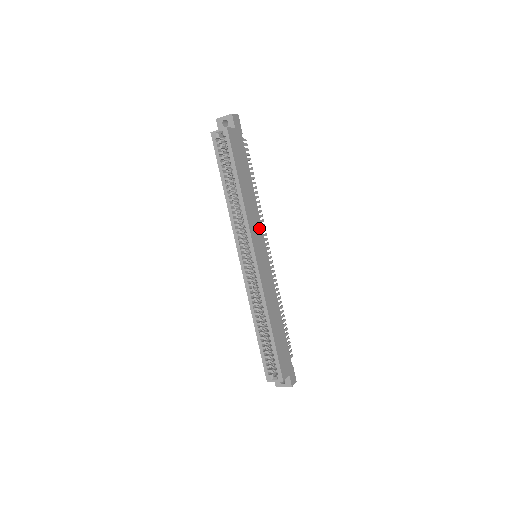
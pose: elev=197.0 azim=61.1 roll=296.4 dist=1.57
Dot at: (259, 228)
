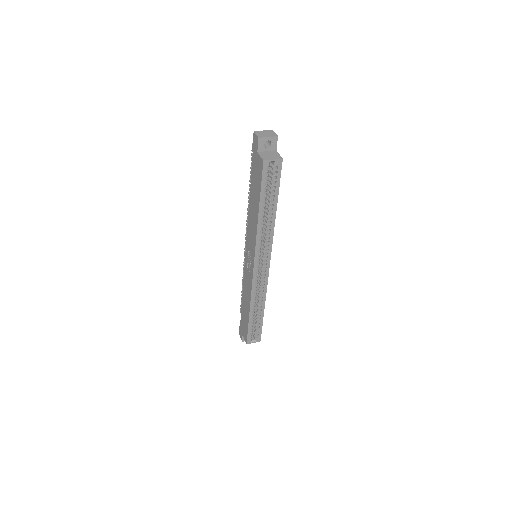
Dot at: occluded
